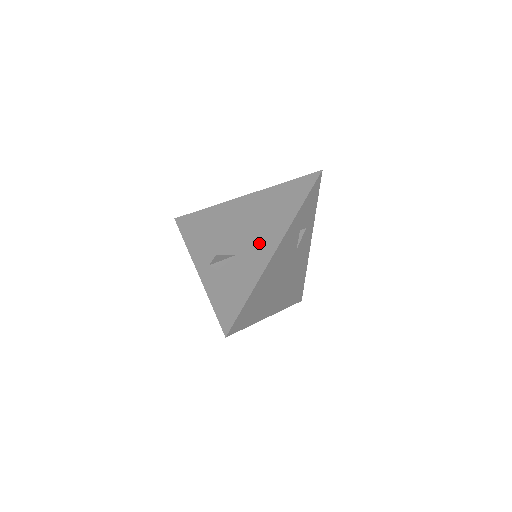
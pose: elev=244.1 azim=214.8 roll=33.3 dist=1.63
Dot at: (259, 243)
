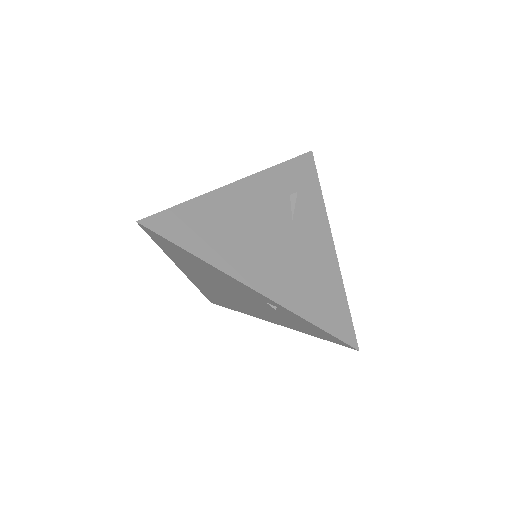
Dot at: occluded
